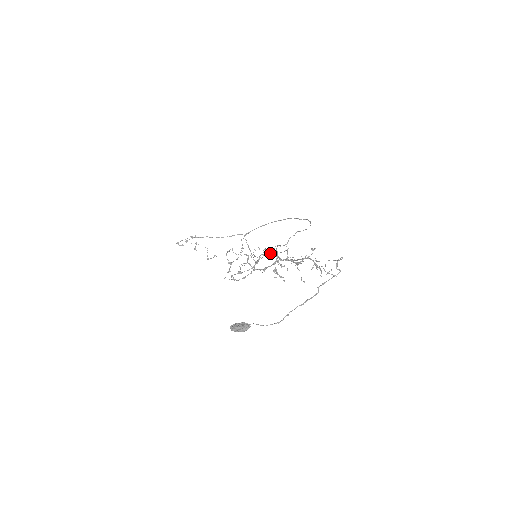
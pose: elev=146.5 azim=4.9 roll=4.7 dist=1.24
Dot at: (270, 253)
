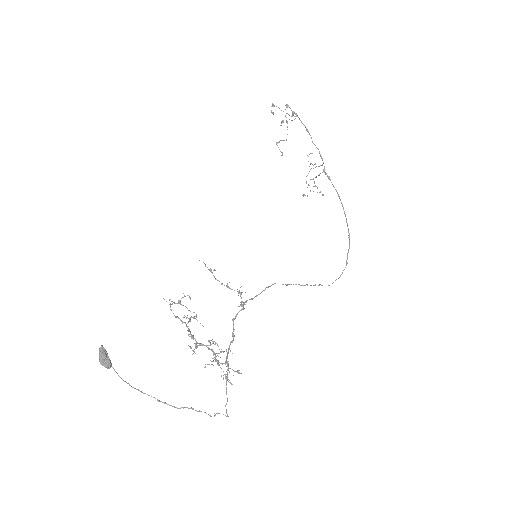
Dot at: occluded
